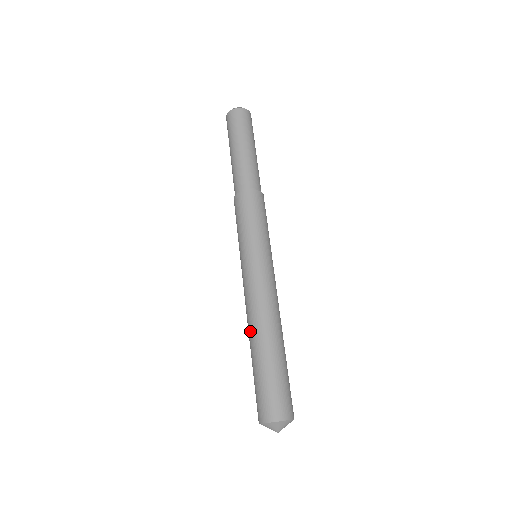
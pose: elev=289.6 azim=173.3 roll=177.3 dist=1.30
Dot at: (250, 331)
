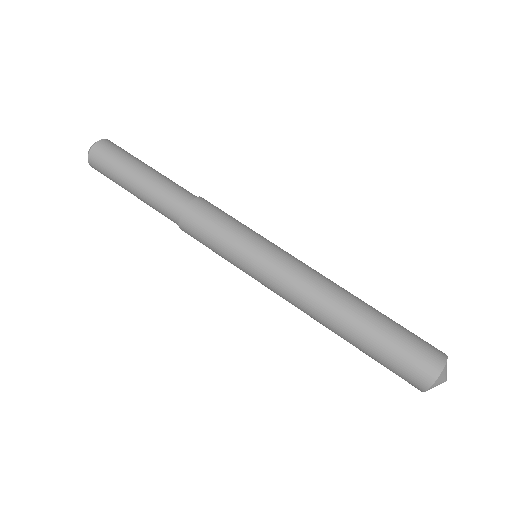
Dot at: (328, 323)
